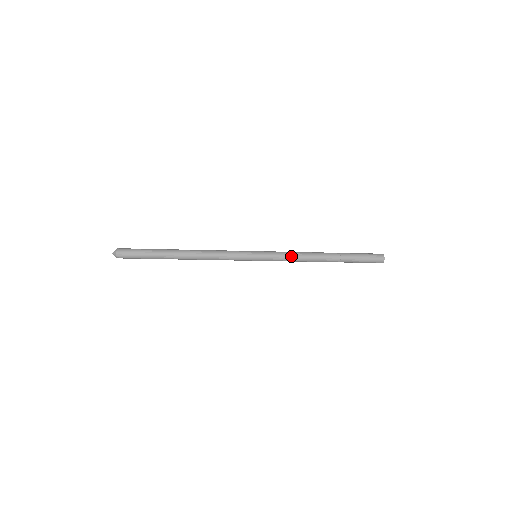
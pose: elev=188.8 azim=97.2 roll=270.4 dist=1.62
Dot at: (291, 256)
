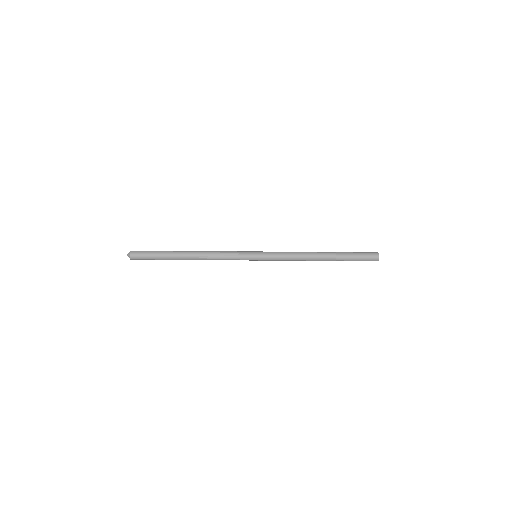
Dot at: (288, 257)
